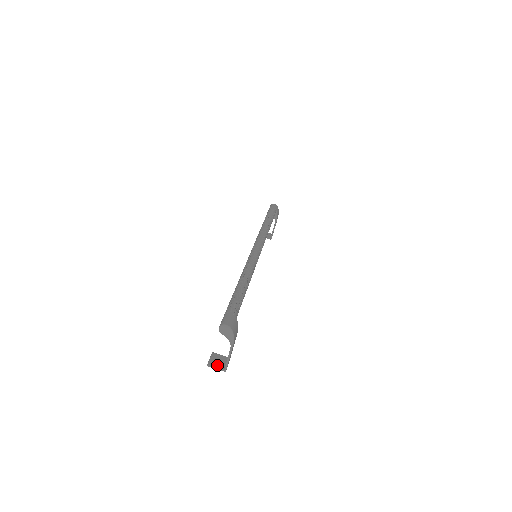
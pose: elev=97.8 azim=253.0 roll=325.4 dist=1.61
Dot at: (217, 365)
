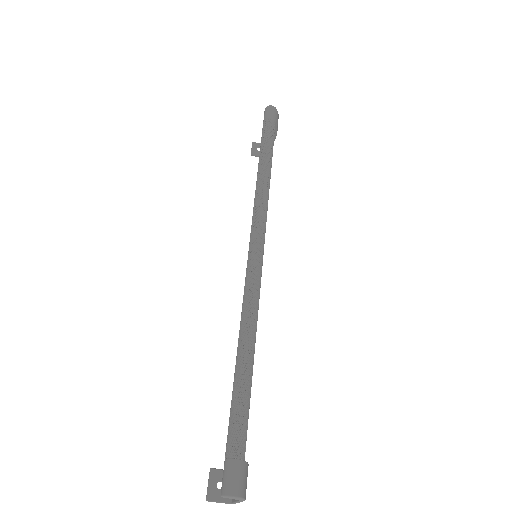
Dot at: (220, 497)
